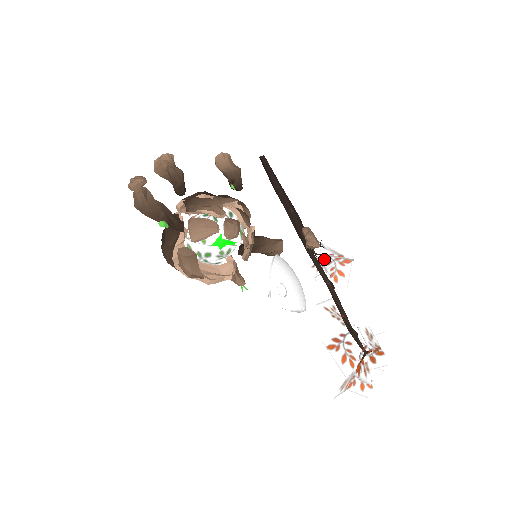
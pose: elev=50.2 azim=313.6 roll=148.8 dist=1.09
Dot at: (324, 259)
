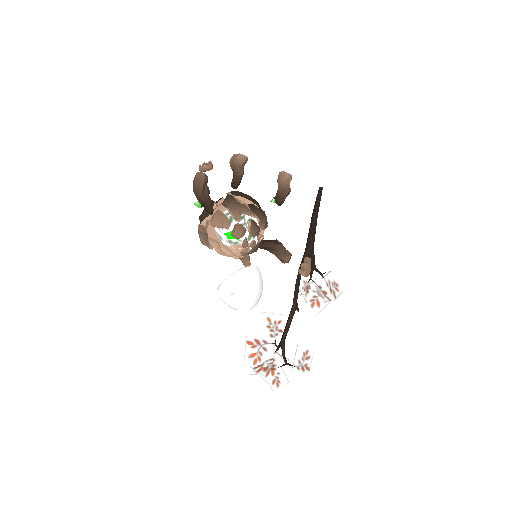
Dot at: (310, 287)
